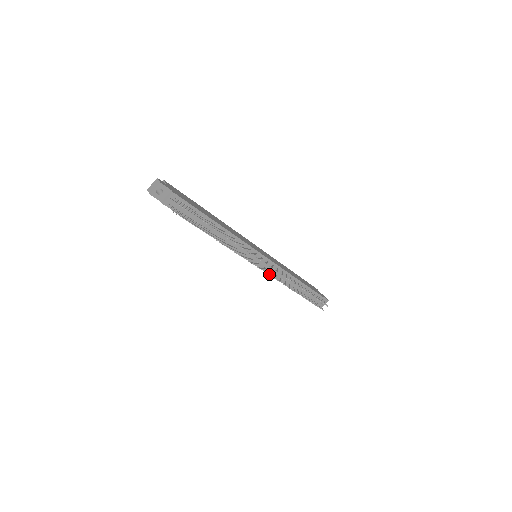
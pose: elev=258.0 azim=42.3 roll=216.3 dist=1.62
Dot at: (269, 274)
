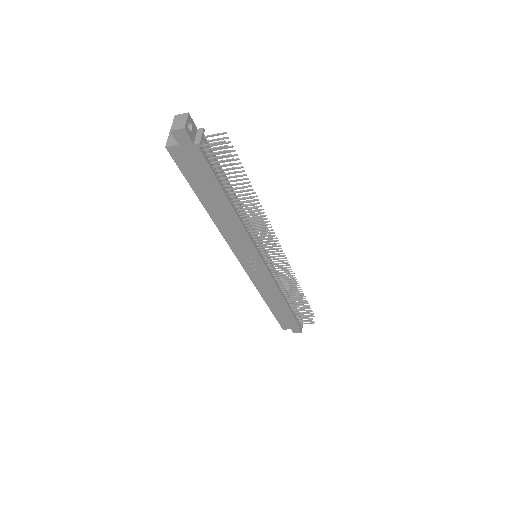
Dot at: (283, 265)
